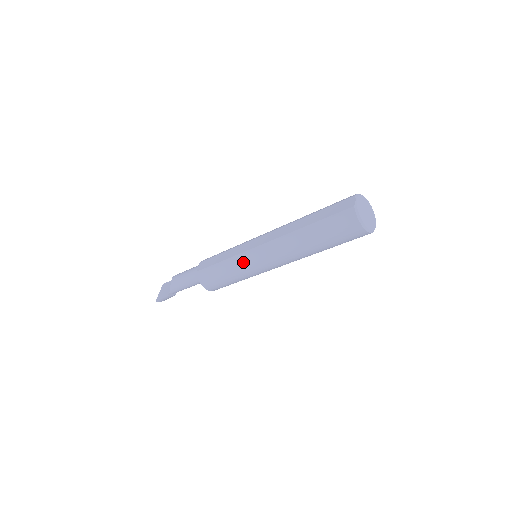
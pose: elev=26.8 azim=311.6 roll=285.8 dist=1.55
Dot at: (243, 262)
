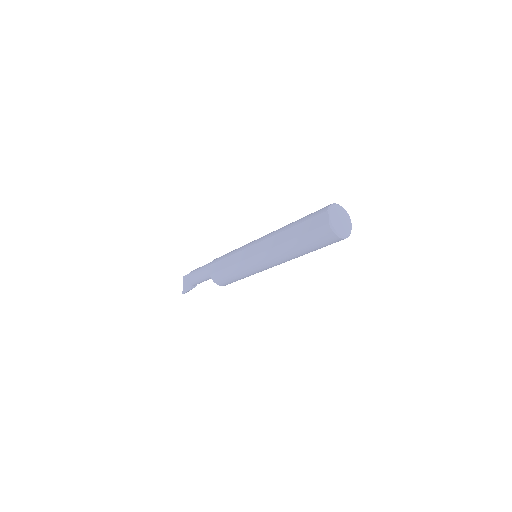
Dot at: (247, 268)
